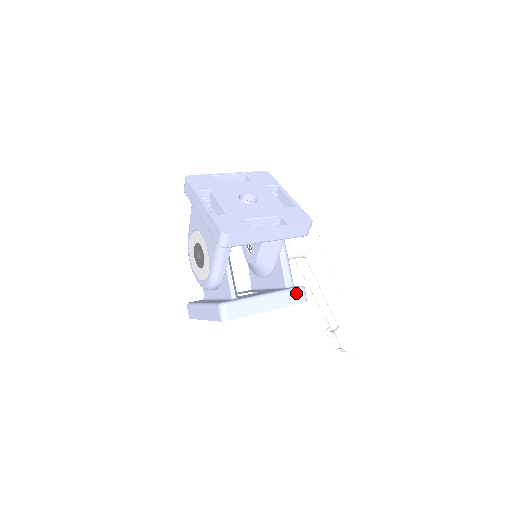
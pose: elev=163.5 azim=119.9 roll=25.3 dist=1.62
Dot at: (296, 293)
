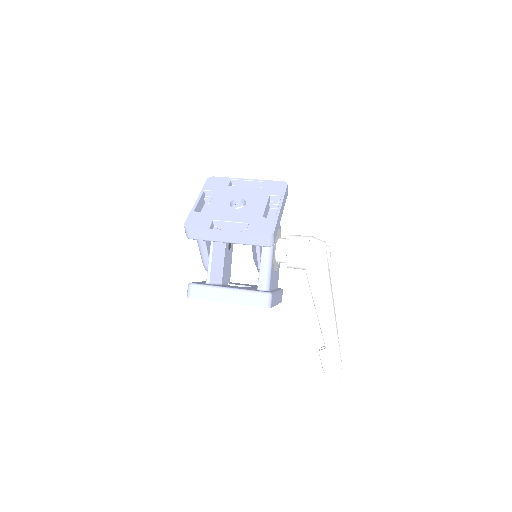
Dot at: (258, 296)
